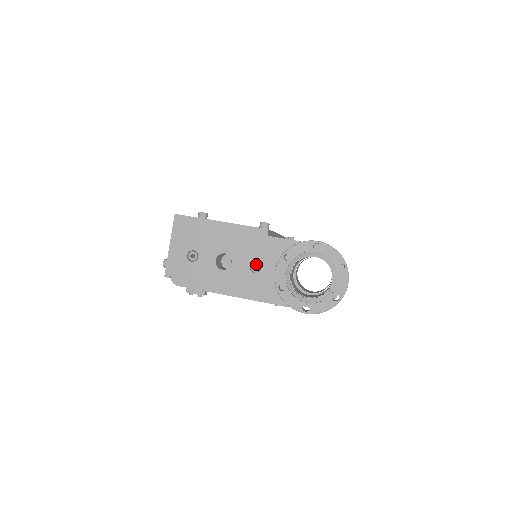
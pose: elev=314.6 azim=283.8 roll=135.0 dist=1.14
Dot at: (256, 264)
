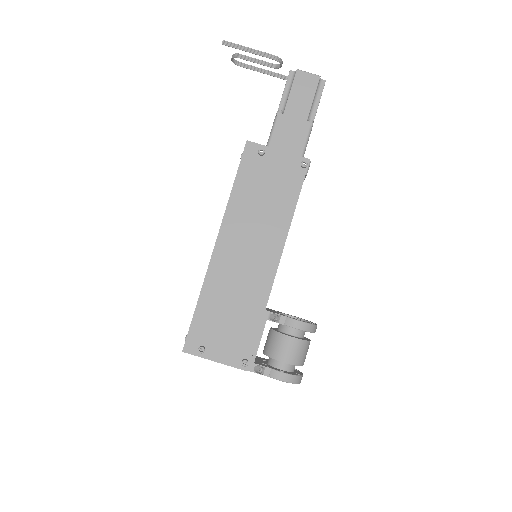
Dot at: occluded
